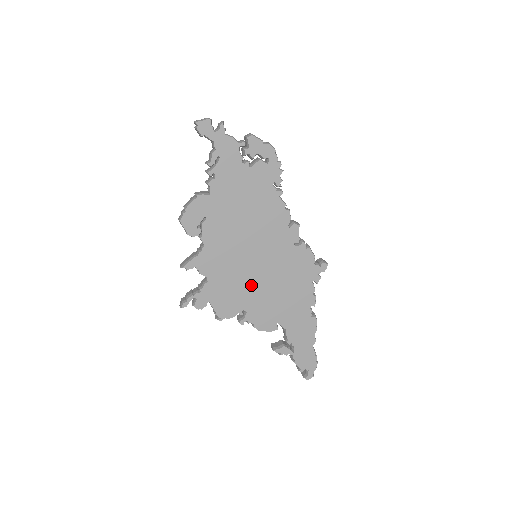
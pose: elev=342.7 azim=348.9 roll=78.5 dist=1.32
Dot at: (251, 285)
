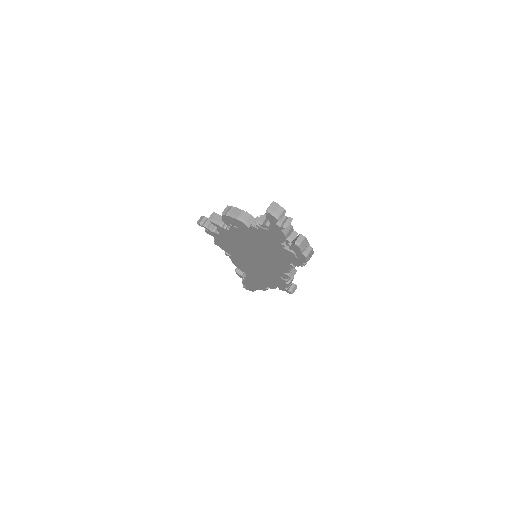
Dot at: (242, 257)
